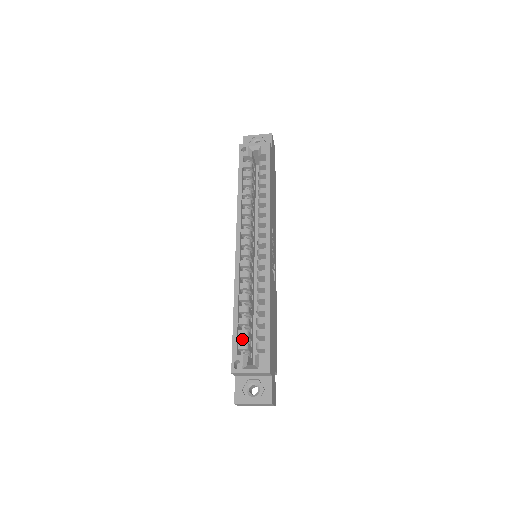
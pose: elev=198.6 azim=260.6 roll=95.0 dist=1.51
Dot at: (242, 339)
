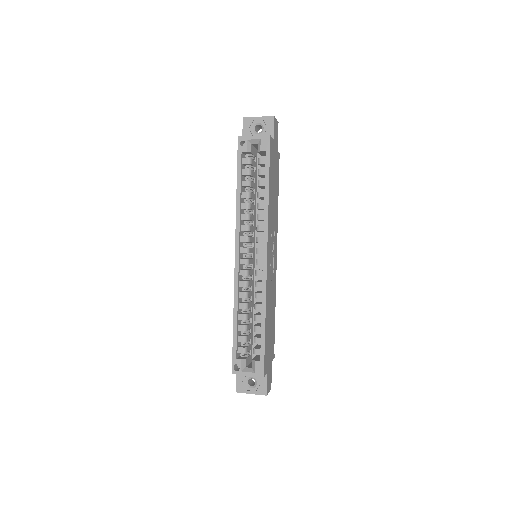
Dot at: (241, 343)
